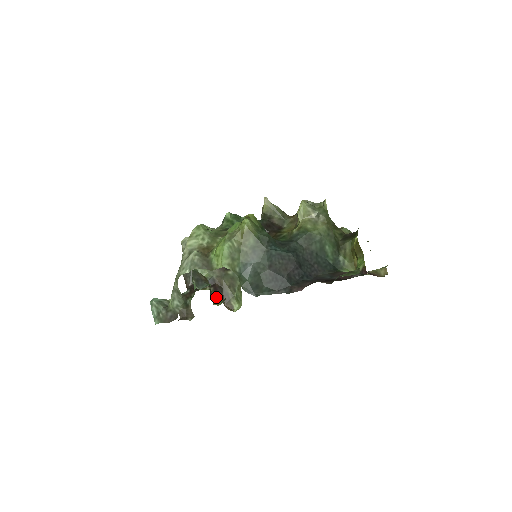
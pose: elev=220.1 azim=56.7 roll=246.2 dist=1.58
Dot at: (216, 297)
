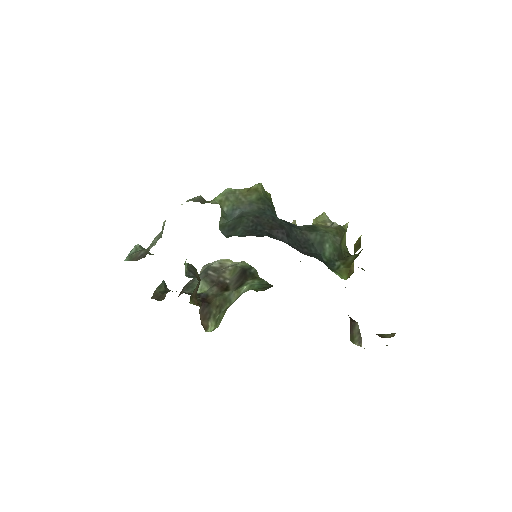
Dot at: (197, 302)
